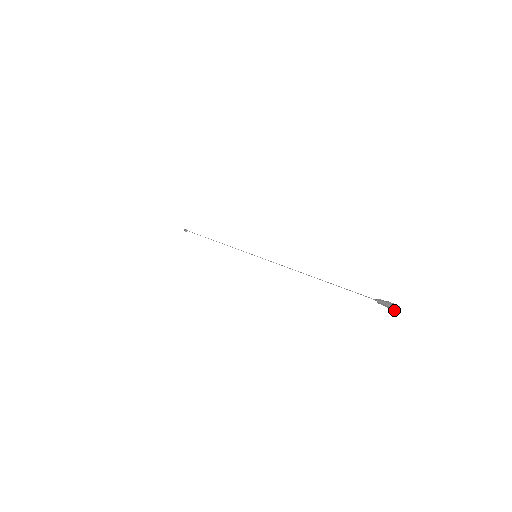
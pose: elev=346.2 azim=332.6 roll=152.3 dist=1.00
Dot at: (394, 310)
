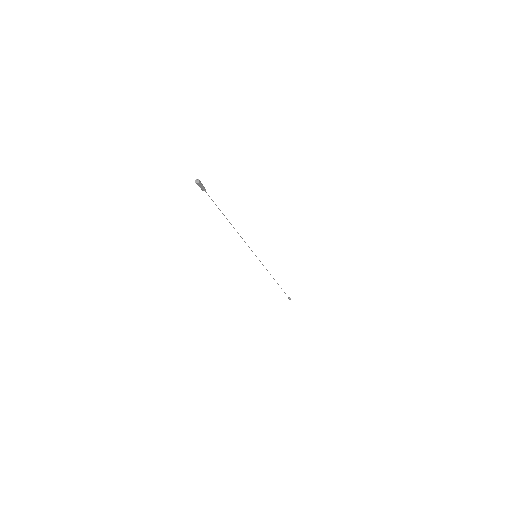
Dot at: (196, 183)
